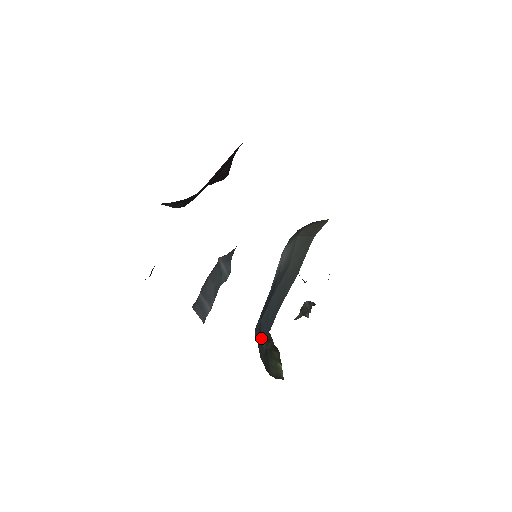
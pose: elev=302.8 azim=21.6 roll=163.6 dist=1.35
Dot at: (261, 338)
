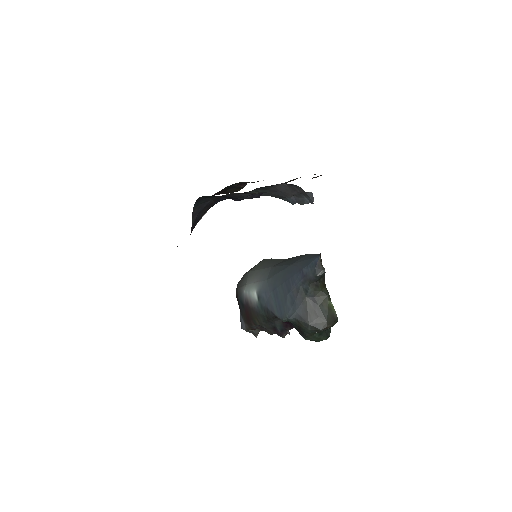
Dot at: (317, 267)
